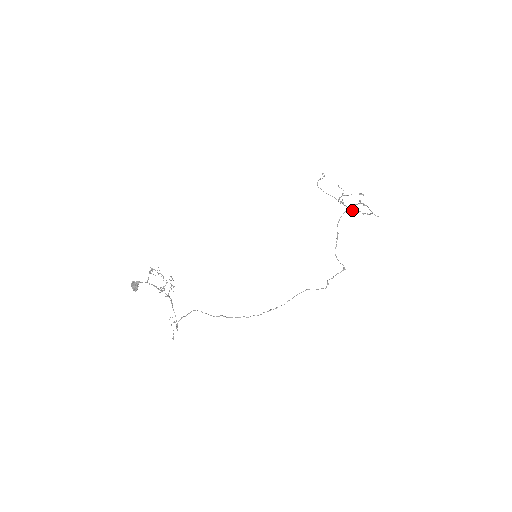
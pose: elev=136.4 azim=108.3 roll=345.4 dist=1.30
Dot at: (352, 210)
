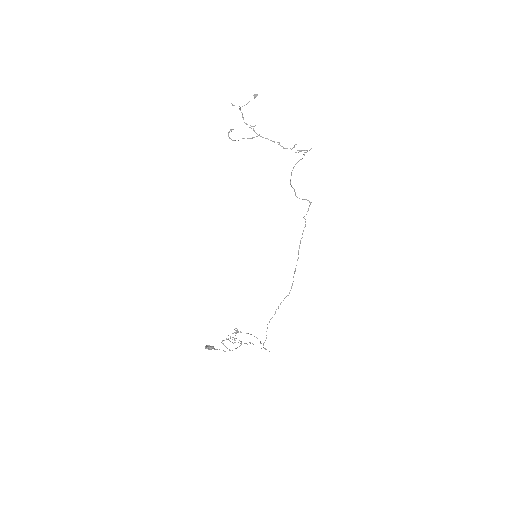
Dot at: occluded
